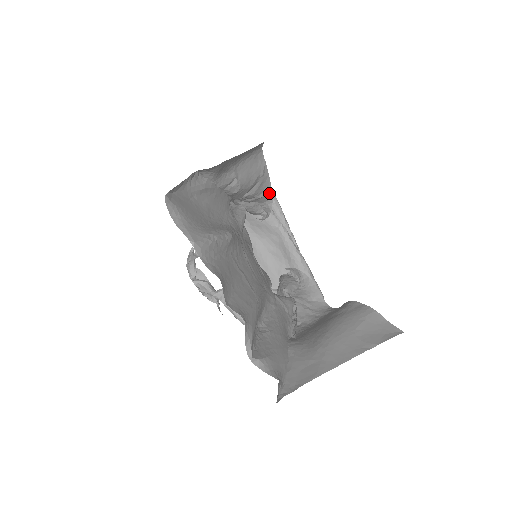
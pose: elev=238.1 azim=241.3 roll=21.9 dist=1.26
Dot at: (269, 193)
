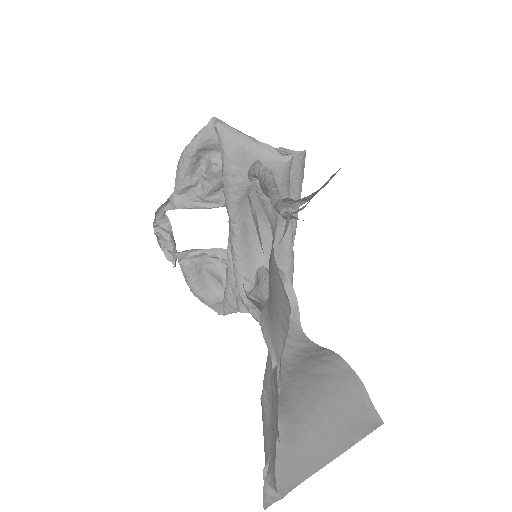
Dot at: (309, 198)
